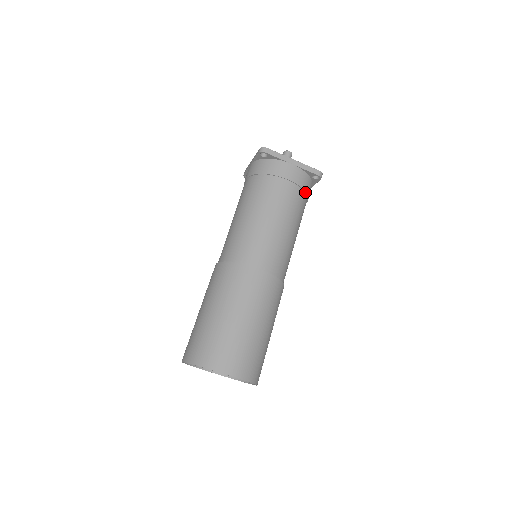
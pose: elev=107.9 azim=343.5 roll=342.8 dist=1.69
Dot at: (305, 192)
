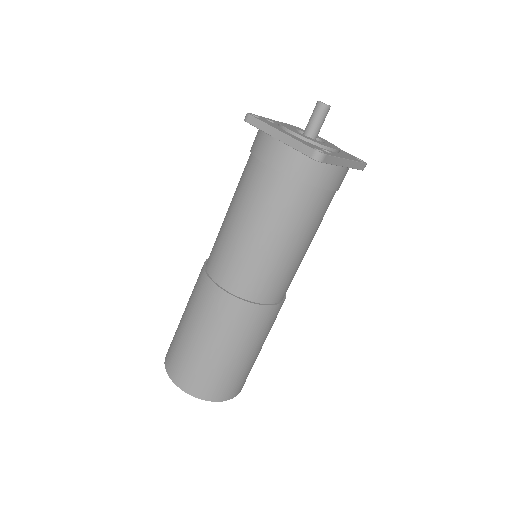
Dot at: (301, 181)
